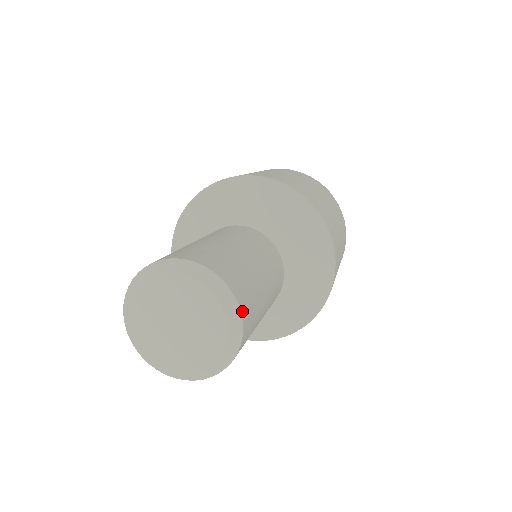
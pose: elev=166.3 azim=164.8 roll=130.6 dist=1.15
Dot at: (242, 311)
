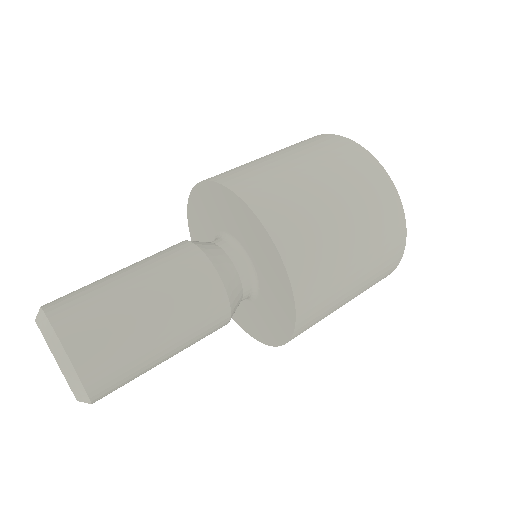
Dot at: (95, 401)
